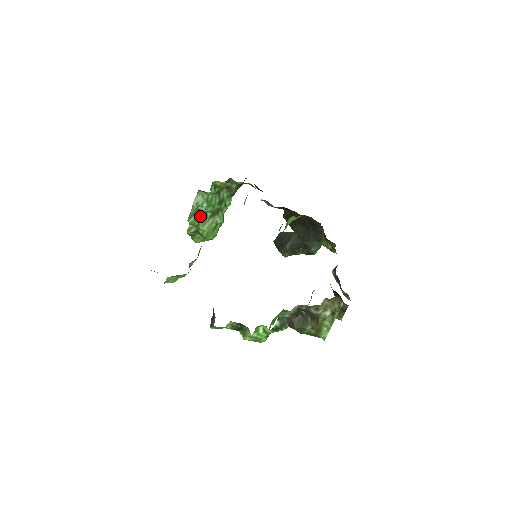
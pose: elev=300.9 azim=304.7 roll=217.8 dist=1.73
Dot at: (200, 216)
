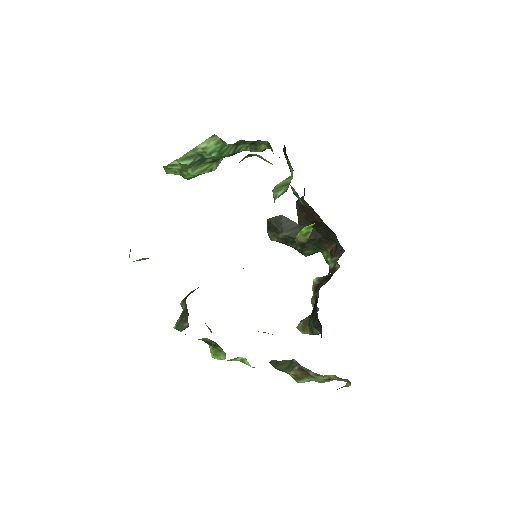
Dot at: (197, 160)
